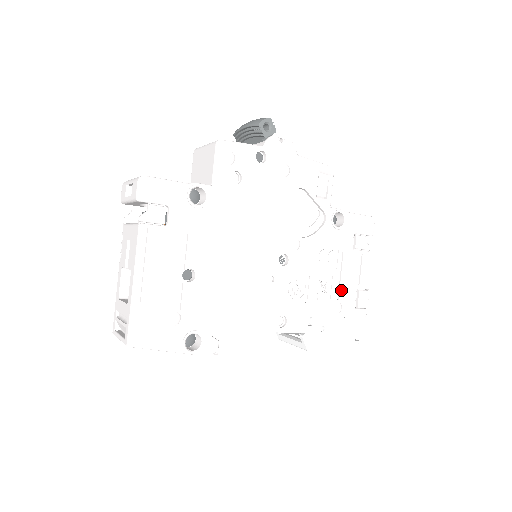
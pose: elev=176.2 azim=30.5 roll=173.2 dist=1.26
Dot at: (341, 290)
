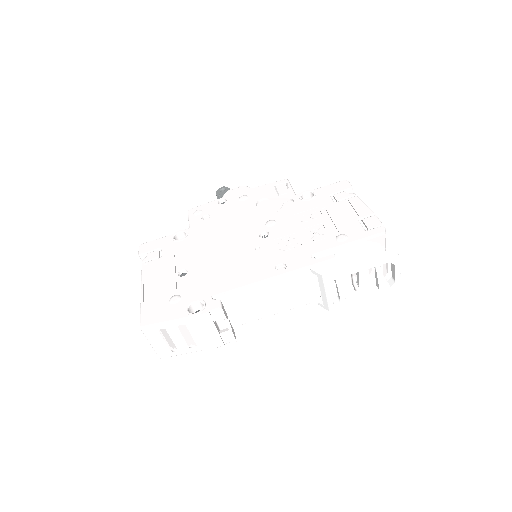
Dot at: (338, 227)
